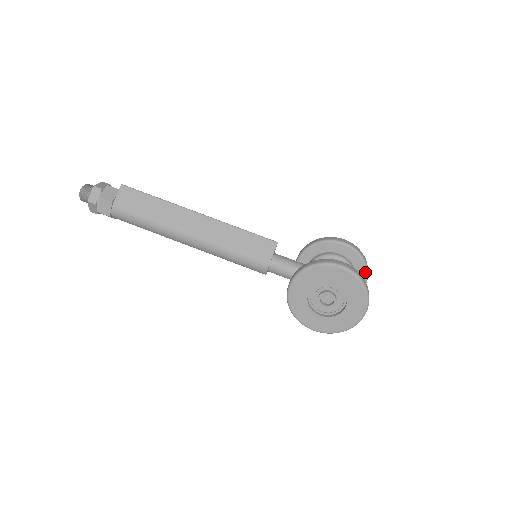
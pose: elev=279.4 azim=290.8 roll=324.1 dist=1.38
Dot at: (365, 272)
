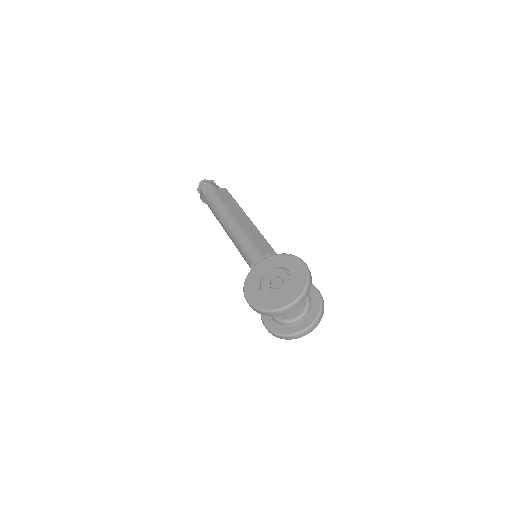
Dot at: (316, 317)
